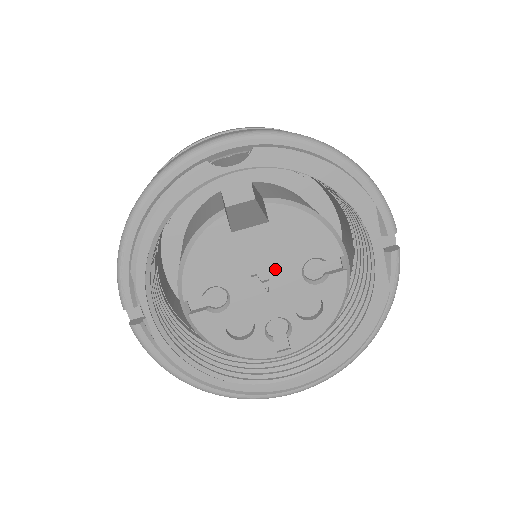
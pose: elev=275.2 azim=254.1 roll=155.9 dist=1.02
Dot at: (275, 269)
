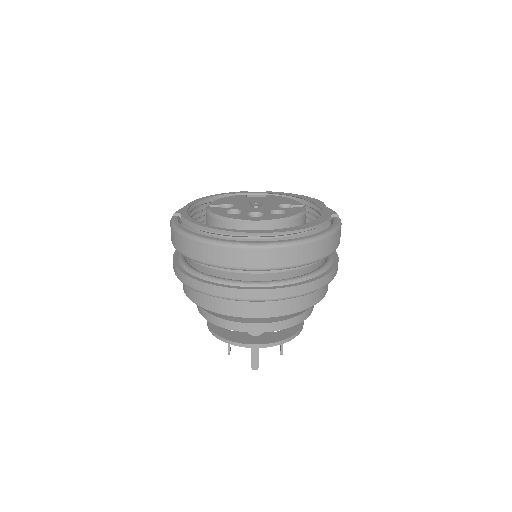
Dot at: (263, 204)
